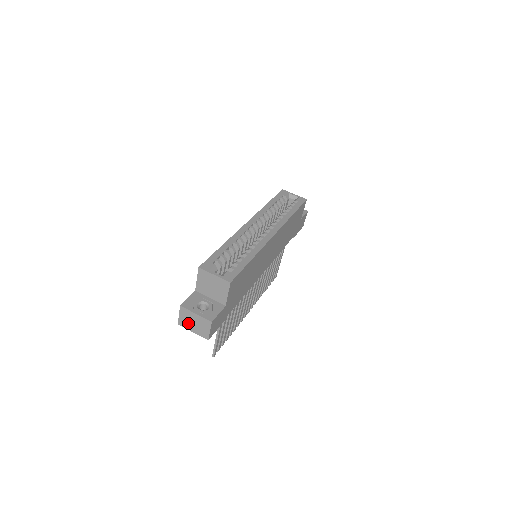
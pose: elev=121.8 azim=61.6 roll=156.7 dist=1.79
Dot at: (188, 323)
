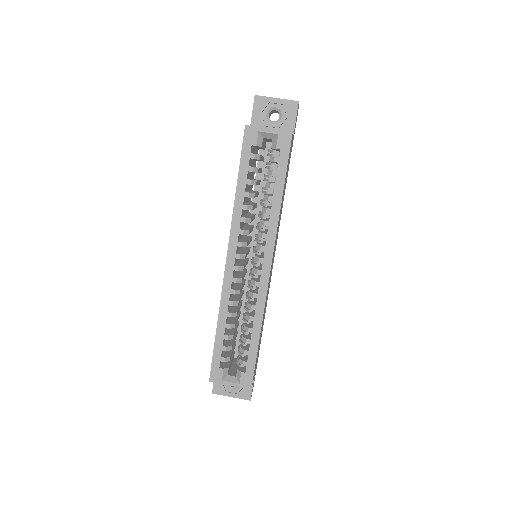
Dot at: occluded
